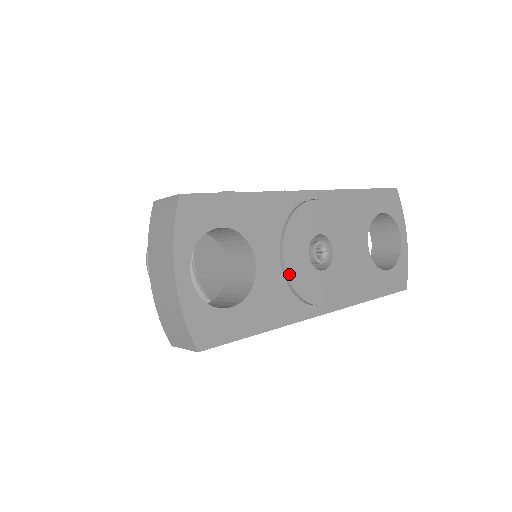
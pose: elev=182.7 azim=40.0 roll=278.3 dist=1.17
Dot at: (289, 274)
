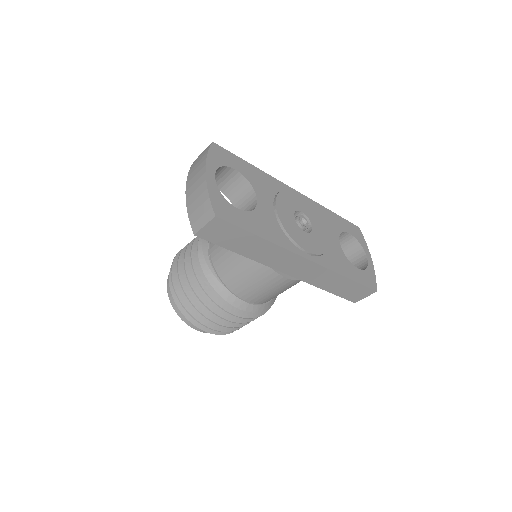
Dot at: (280, 217)
